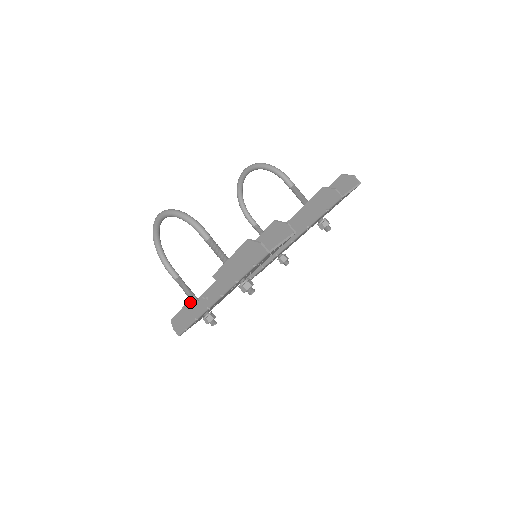
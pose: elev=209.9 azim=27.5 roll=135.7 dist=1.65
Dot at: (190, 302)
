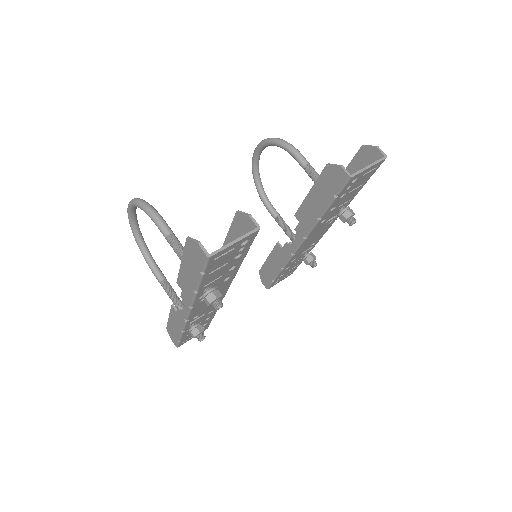
Dot at: (172, 311)
